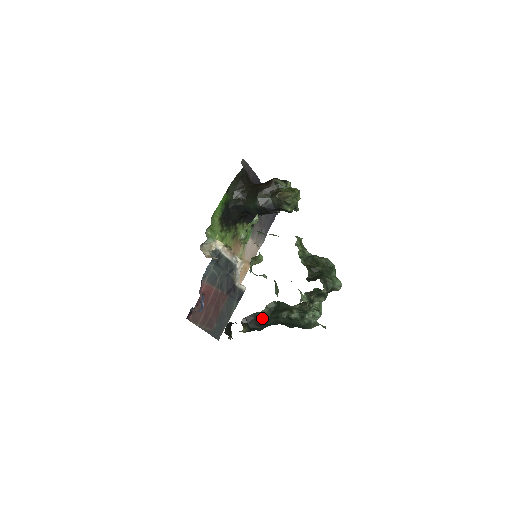
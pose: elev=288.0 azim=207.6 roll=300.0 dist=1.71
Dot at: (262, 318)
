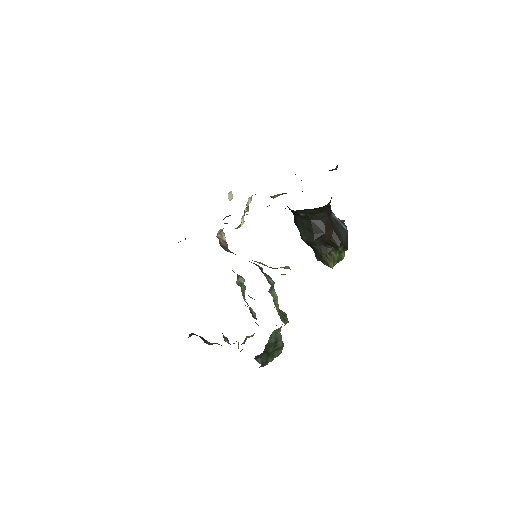
Dot at: (206, 342)
